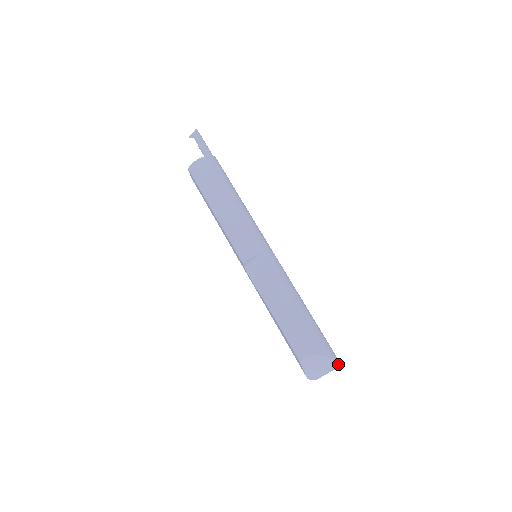
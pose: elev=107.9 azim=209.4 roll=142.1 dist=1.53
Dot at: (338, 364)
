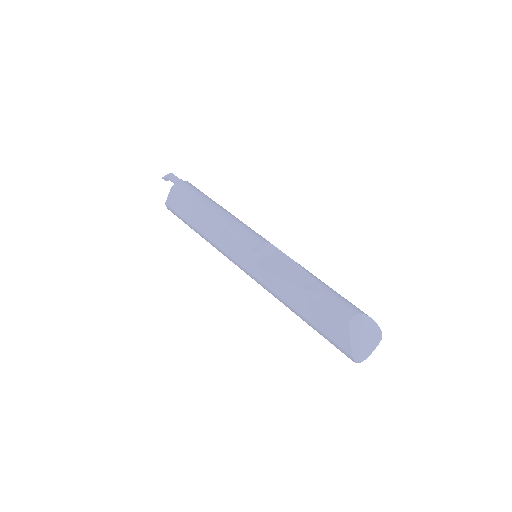
Dot at: (381, 334)
